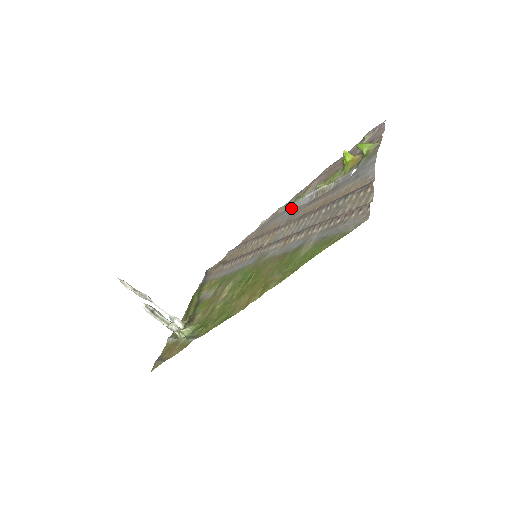
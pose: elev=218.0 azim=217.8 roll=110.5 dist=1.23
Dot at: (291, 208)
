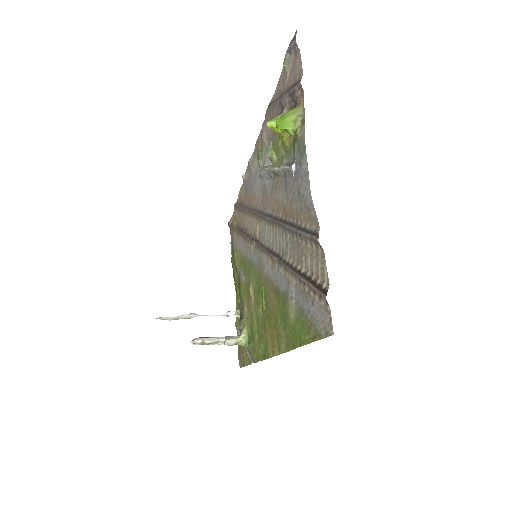
Dot at: (259, 175)
